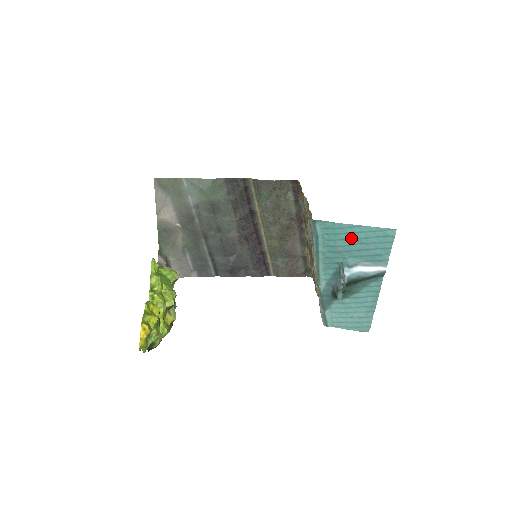
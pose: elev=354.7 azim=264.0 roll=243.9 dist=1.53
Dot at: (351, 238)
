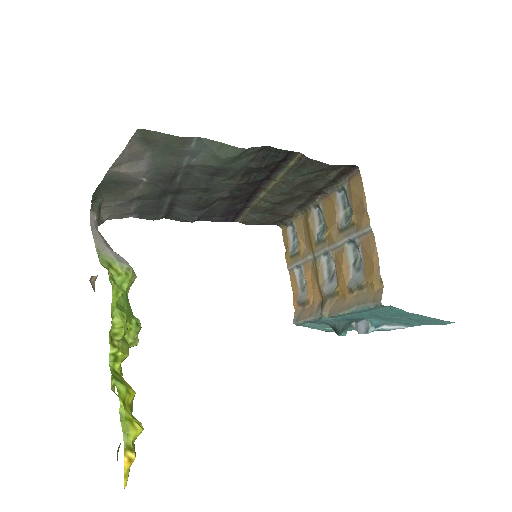
Dot at: (405, 316)
